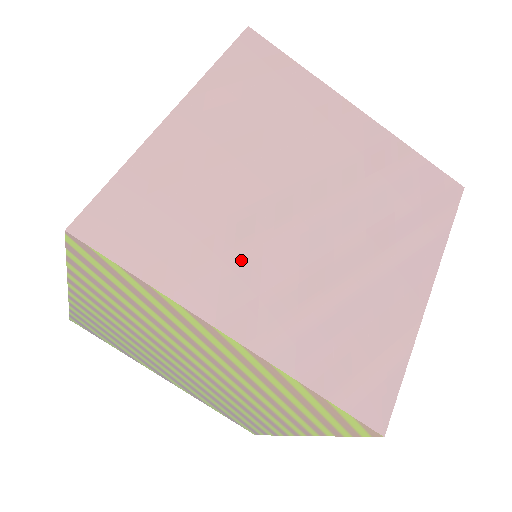
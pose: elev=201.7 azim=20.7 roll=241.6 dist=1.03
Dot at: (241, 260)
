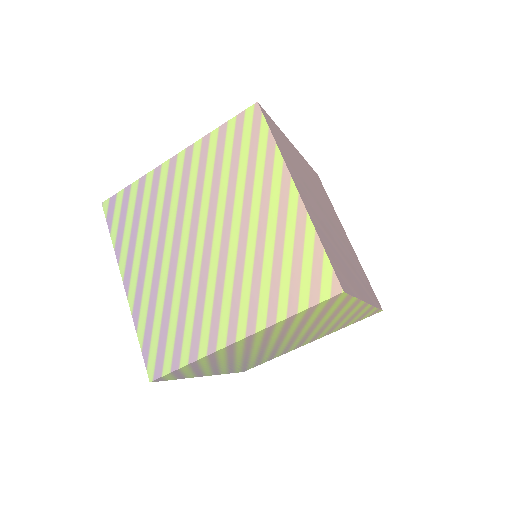
Dot at: (304, 187)
